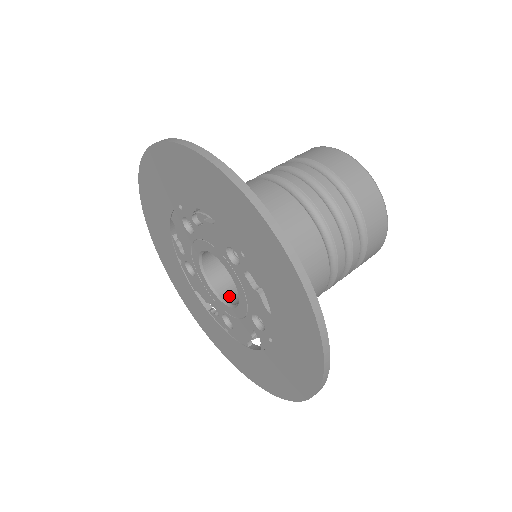
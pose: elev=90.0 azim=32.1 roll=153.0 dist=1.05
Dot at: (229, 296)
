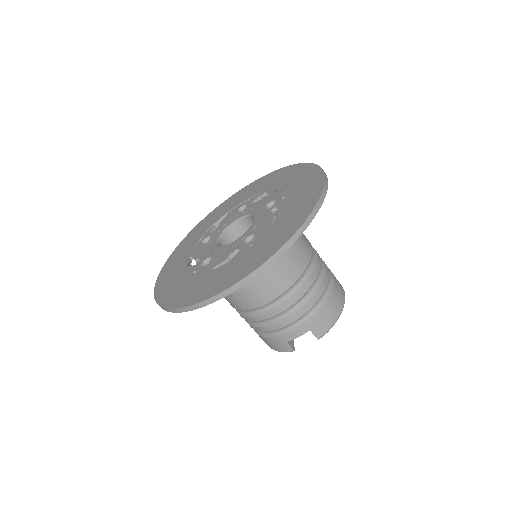
Dot at: occluded
